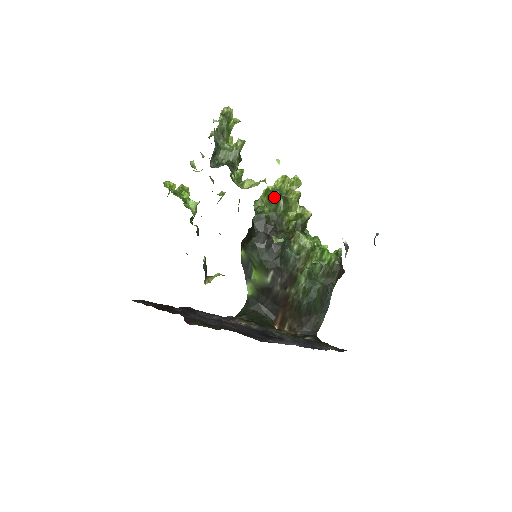
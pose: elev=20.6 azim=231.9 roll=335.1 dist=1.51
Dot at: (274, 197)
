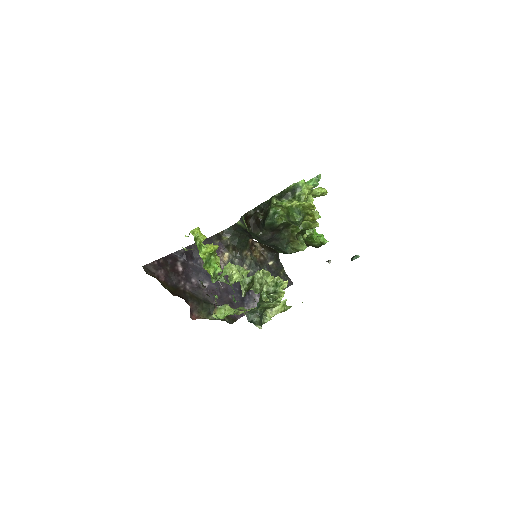
Dot at: (293, 221)
